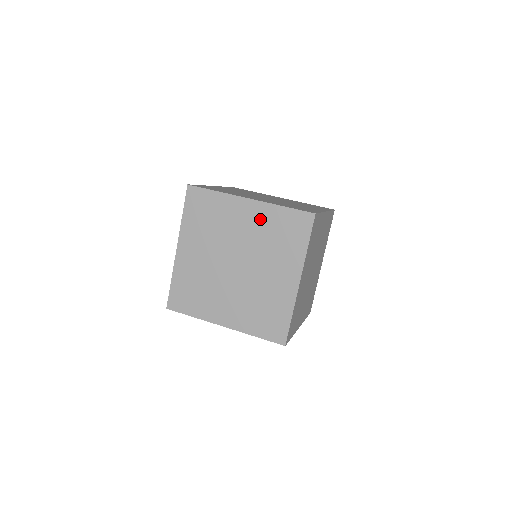
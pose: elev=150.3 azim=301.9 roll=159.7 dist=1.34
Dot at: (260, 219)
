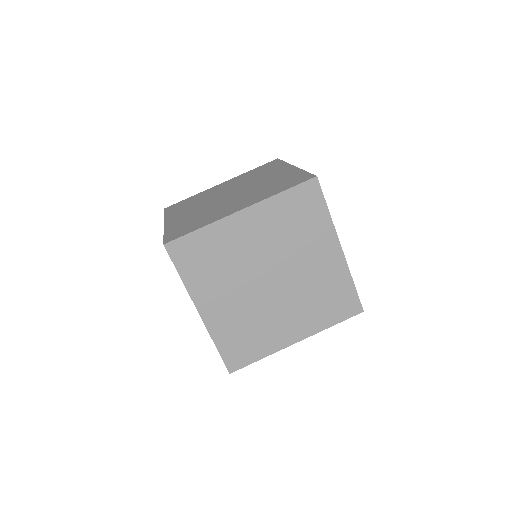
Dot at: occluded
